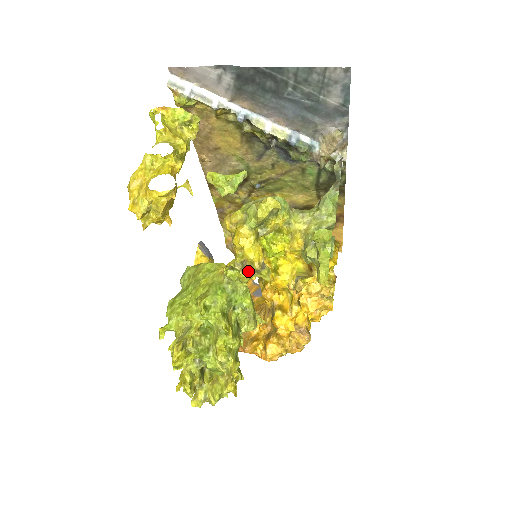
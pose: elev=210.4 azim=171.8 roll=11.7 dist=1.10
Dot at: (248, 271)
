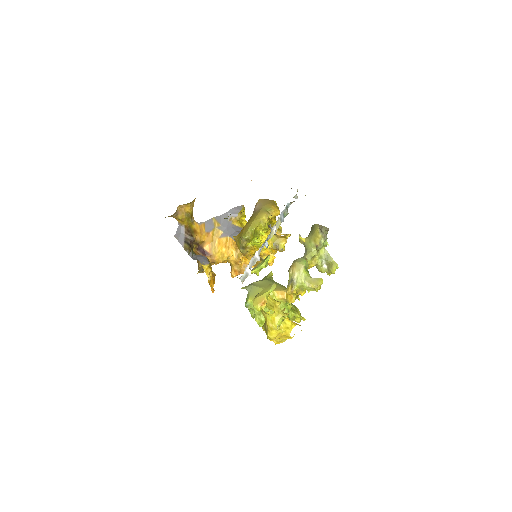
Dot at: (299, 294)
